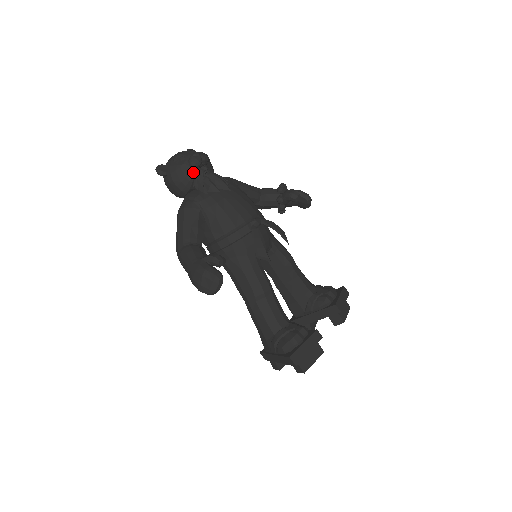
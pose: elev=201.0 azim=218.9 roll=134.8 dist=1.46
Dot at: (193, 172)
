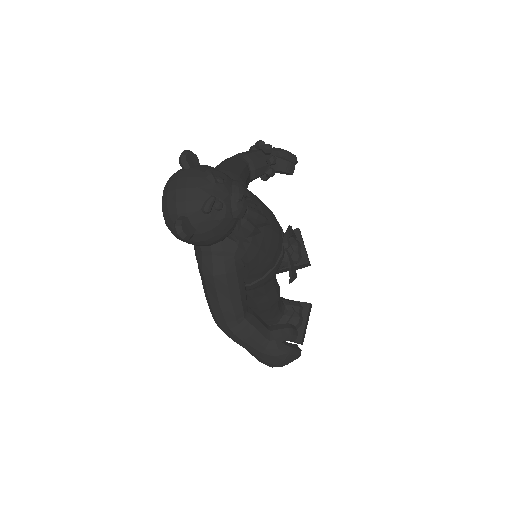
Dot at: (235, 223)
